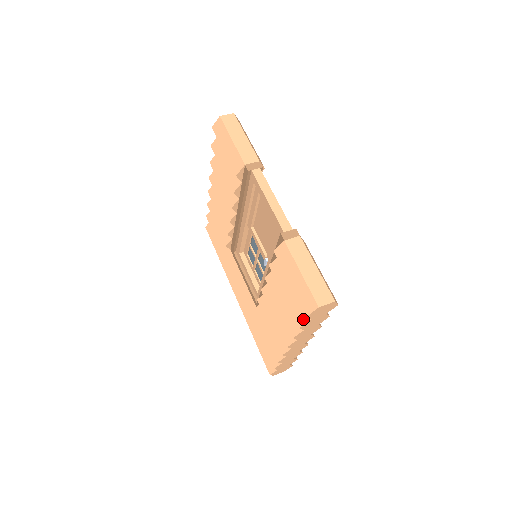
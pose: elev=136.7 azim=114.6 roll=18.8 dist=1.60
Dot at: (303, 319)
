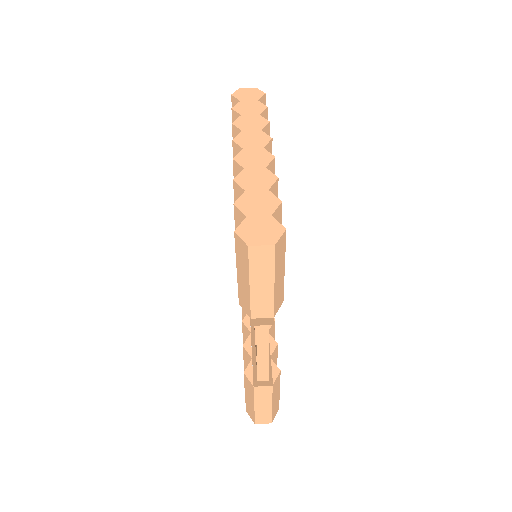
Dot at: occluded
